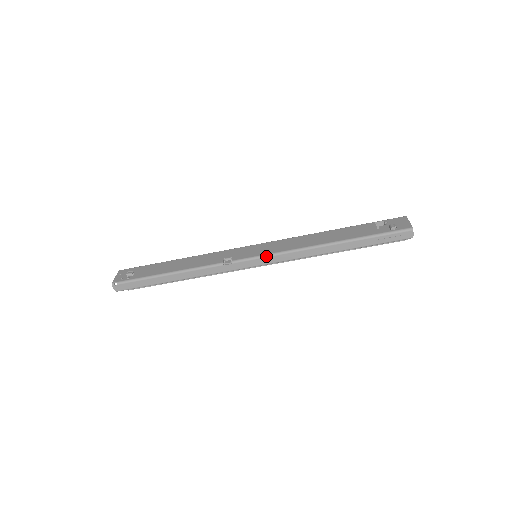
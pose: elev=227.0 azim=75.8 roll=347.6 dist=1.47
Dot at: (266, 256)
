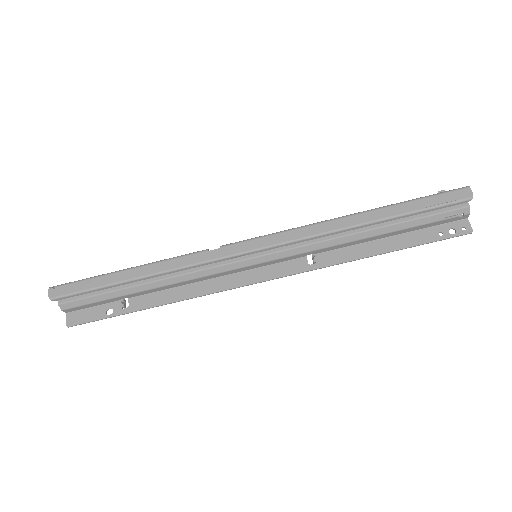
Dot at: (268, 235)
